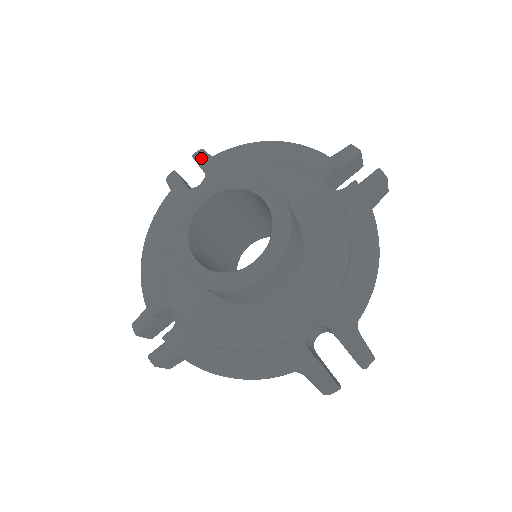
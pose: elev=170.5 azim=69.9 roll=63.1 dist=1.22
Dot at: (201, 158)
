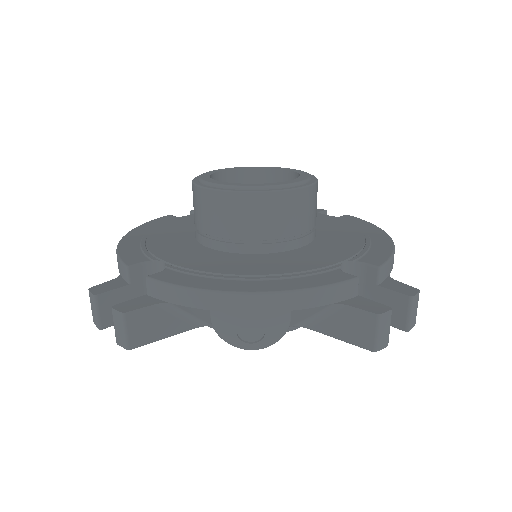
Dot at: occluded
